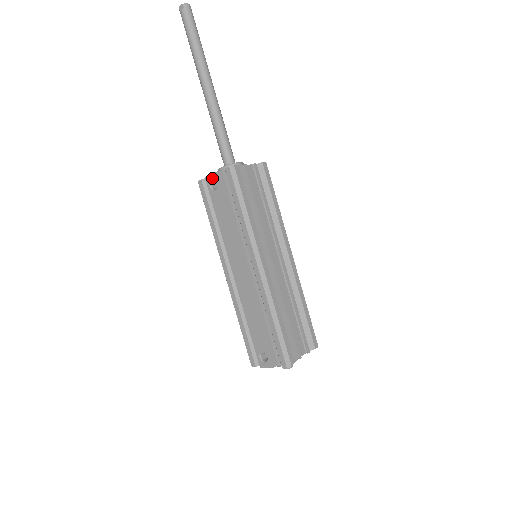
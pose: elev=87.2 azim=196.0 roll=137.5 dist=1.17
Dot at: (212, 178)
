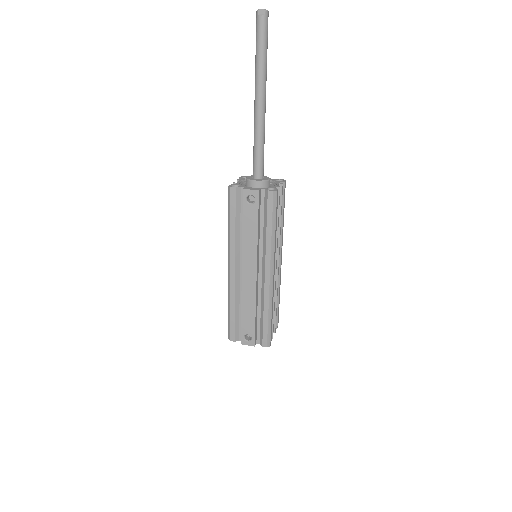
Dot at: (252, 193)
